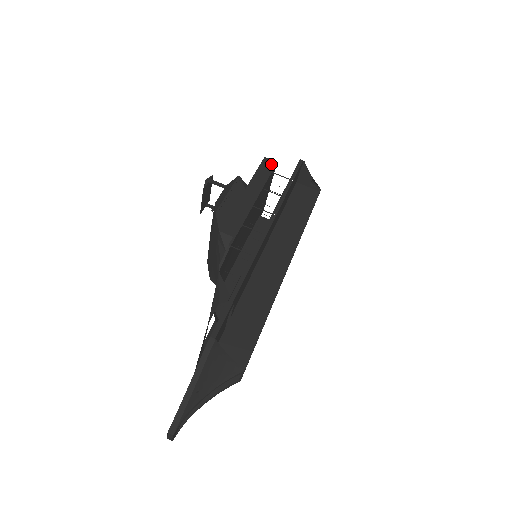
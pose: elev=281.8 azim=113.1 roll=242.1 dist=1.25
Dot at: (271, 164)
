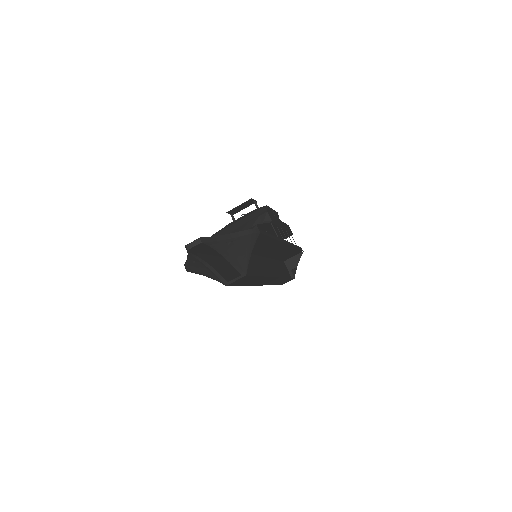
Dot at: (291, 231)
